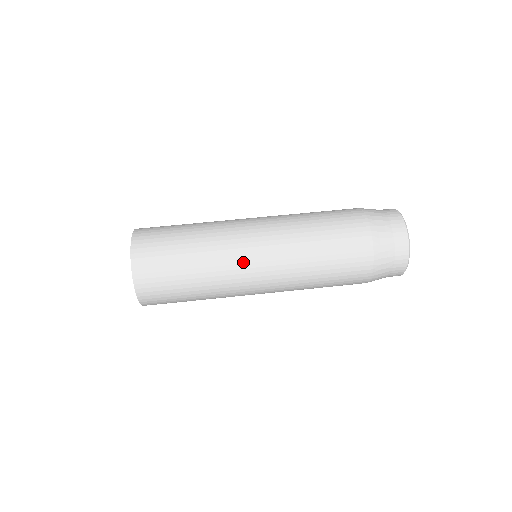
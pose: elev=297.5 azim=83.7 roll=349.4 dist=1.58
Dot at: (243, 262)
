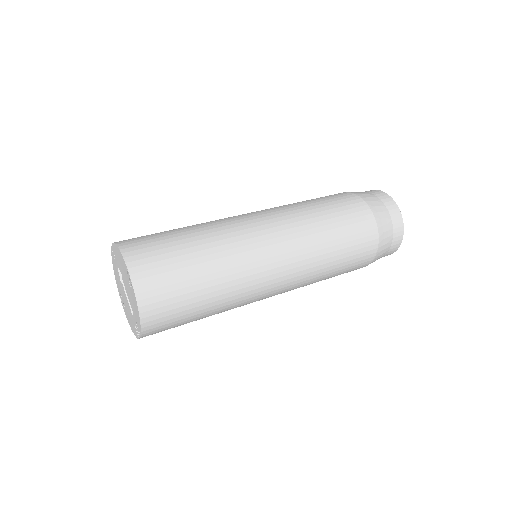
Dot at: (240, 219)
